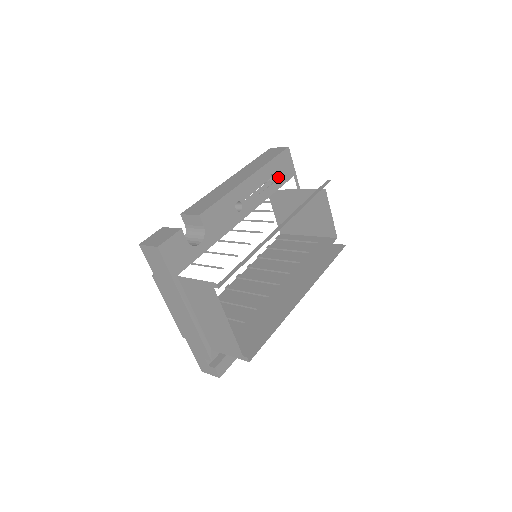
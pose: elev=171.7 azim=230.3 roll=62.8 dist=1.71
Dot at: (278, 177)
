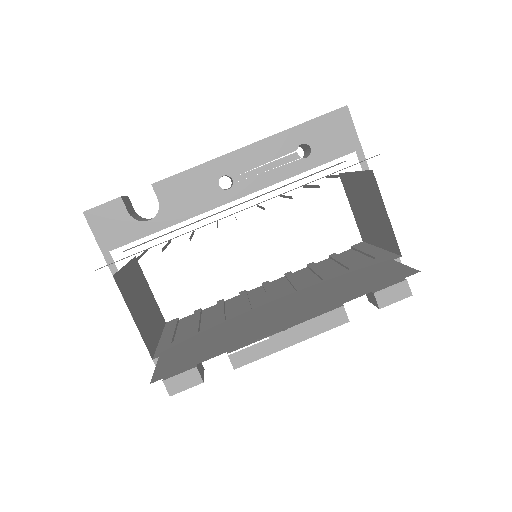
Dot at: (317, 150)
